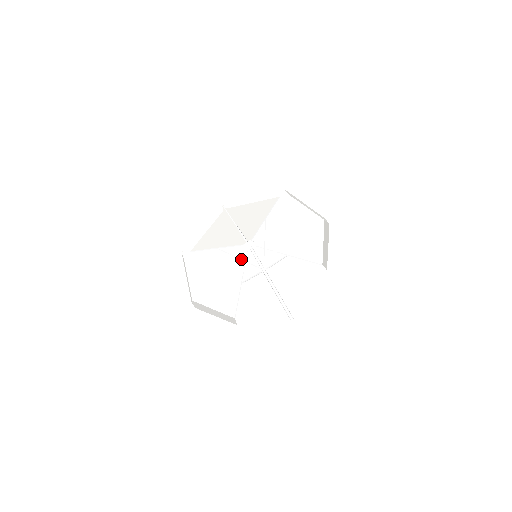
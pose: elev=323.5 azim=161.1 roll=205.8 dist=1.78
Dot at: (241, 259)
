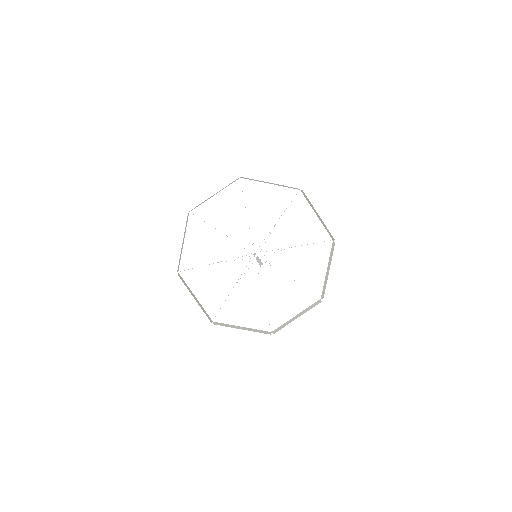
Dot at: occluded
